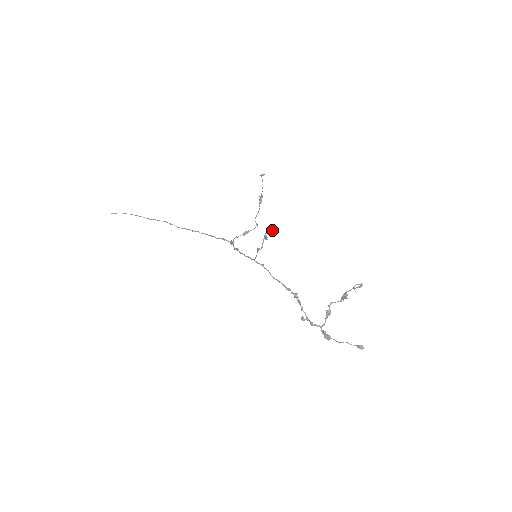
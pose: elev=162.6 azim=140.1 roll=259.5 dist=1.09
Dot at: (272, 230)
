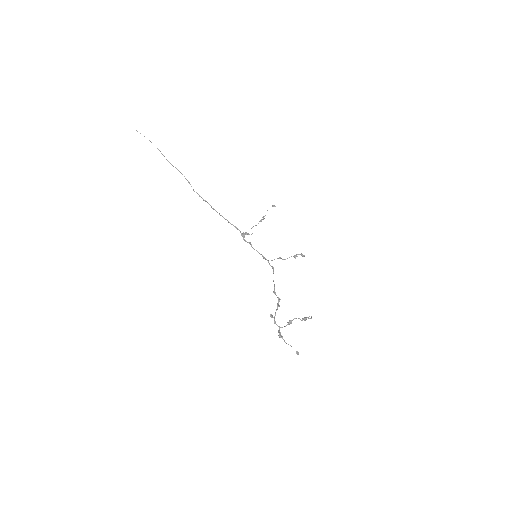
Dot at: (303, 256)
